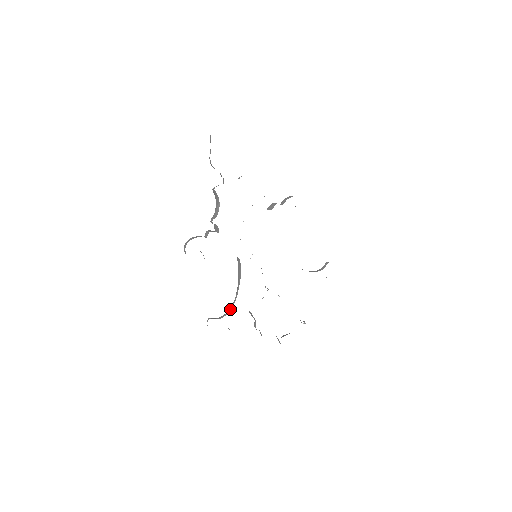
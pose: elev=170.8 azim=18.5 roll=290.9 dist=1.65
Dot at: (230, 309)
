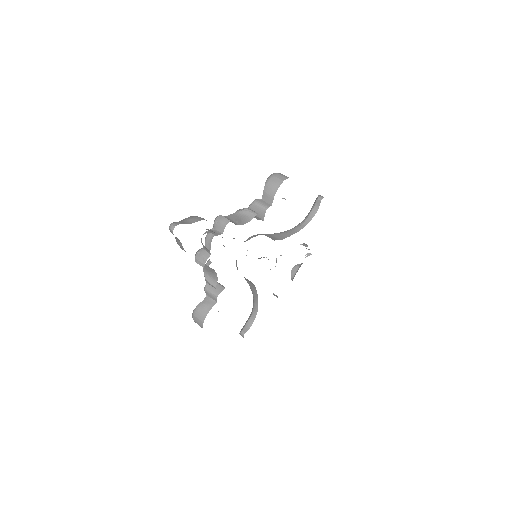
Dot at: (256, 312)
